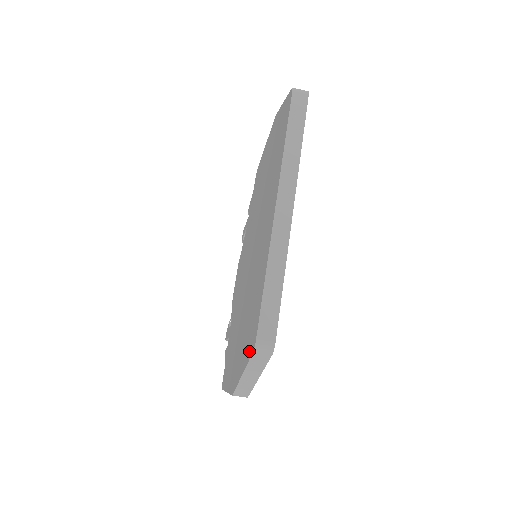
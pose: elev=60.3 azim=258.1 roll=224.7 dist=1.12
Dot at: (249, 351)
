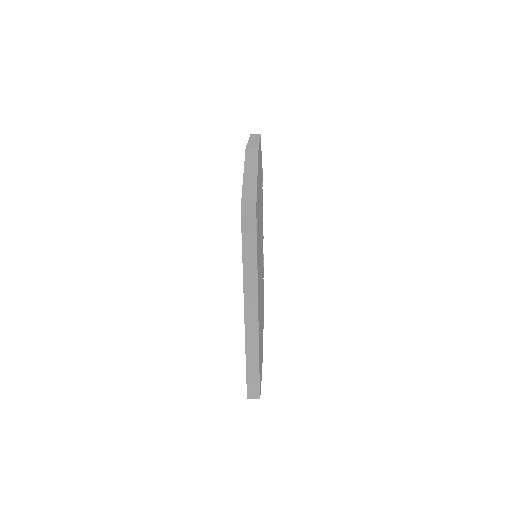
Dot at: occluded
